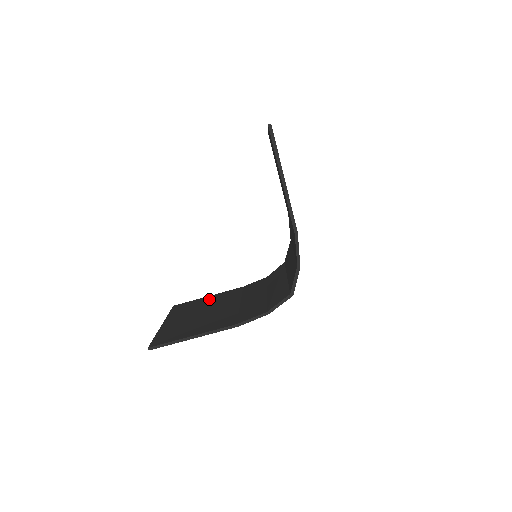
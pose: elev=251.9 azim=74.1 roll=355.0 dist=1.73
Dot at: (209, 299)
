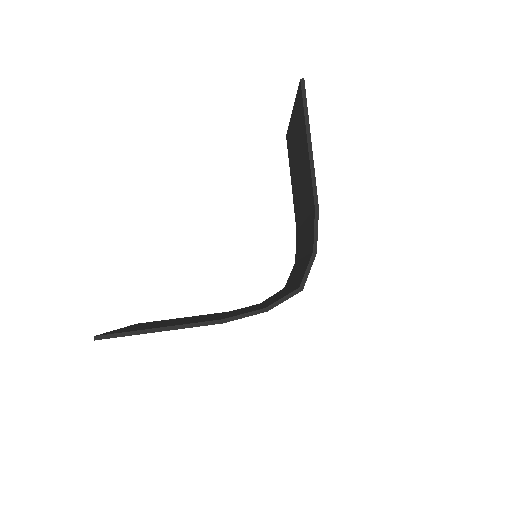
Dot at: occluded
